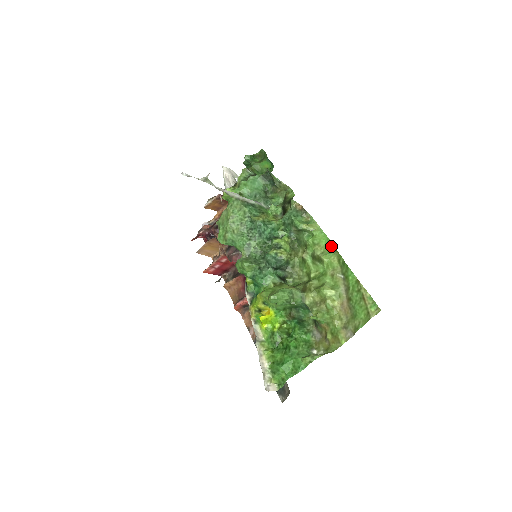
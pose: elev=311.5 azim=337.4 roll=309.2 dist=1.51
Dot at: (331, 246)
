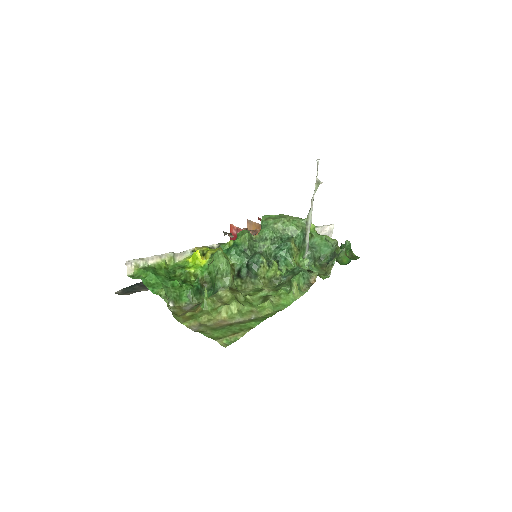
Dot at: (281, 308)
